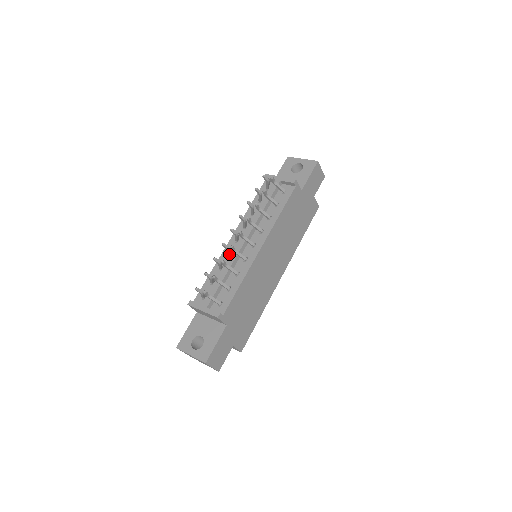
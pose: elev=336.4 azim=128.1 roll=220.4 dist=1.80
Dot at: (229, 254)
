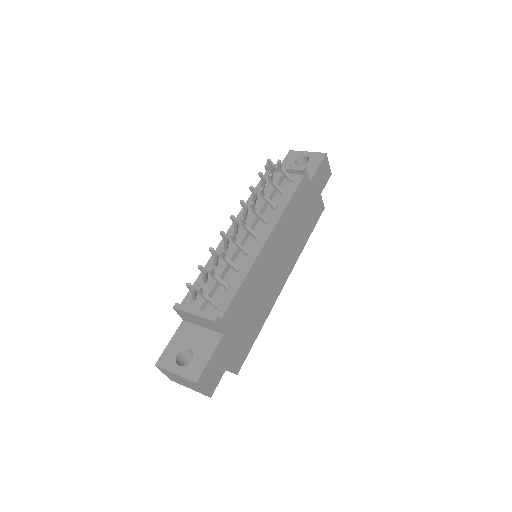
Dot at: (226, 248)
